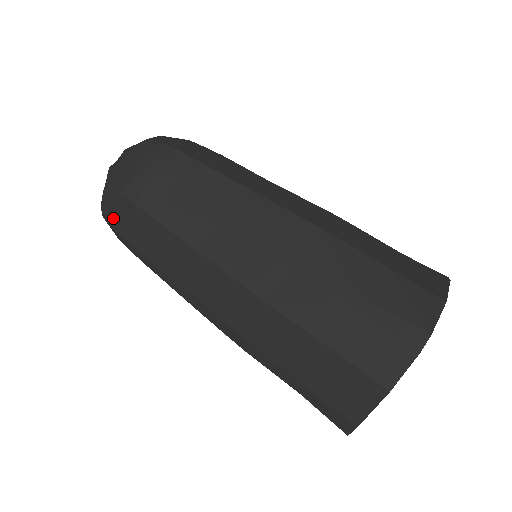
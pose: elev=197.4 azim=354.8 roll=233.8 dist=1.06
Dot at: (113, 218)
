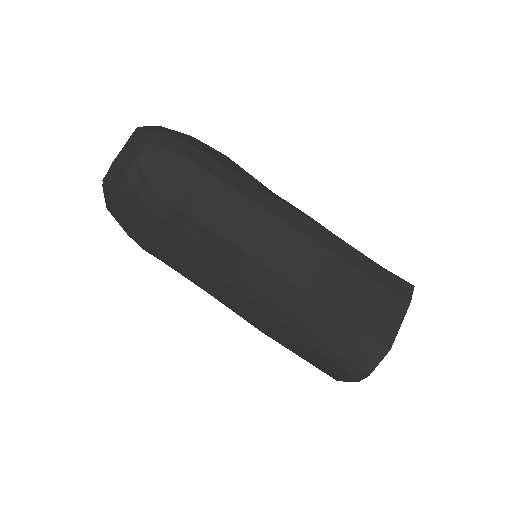
Dot at: occluded
